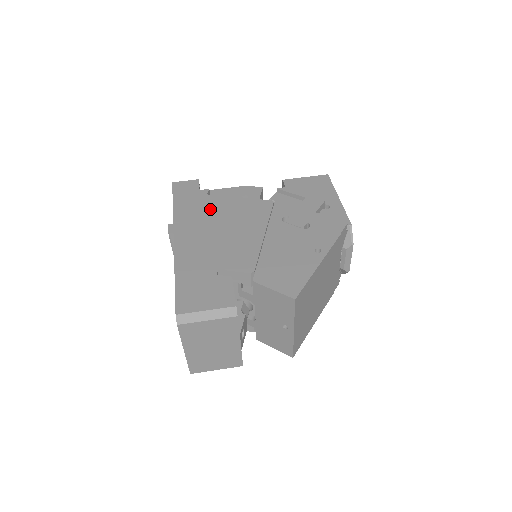
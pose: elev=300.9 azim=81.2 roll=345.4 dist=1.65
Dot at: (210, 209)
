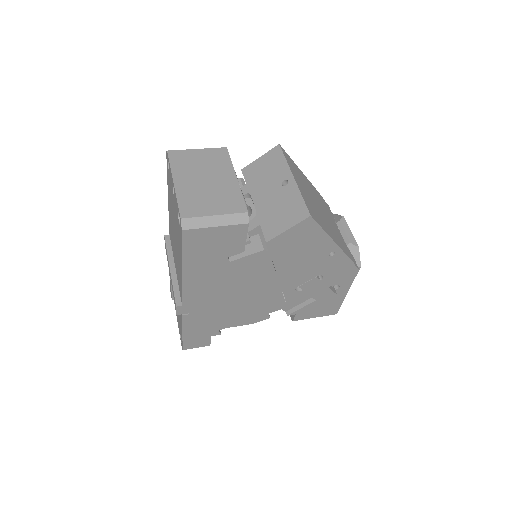
Dot at: occluded
